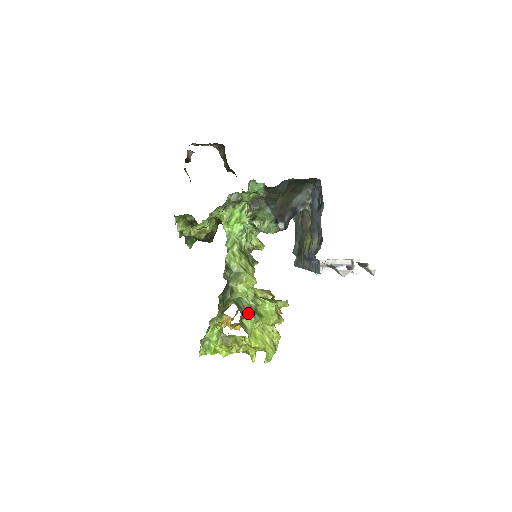
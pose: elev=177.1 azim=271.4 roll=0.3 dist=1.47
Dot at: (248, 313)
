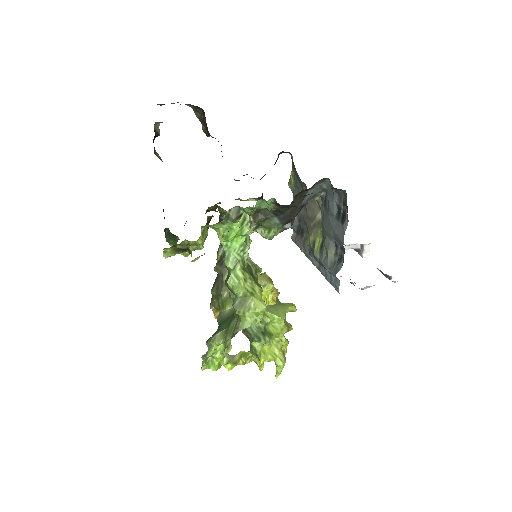
Dot at: (258, 337)
